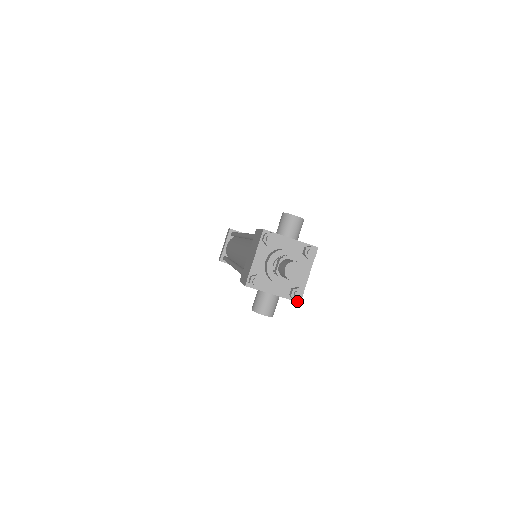
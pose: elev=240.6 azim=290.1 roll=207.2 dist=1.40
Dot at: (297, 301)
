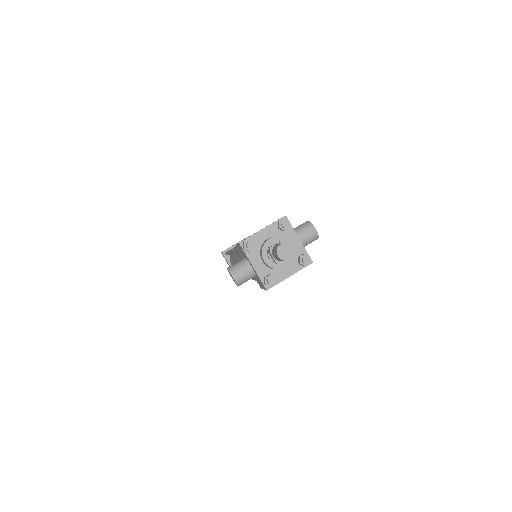
Dot at: (266, 287)
